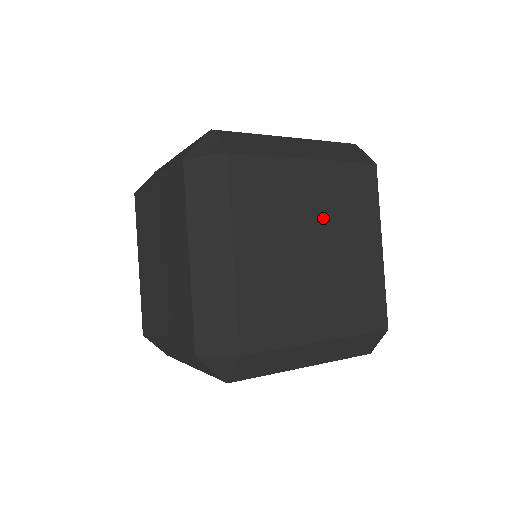
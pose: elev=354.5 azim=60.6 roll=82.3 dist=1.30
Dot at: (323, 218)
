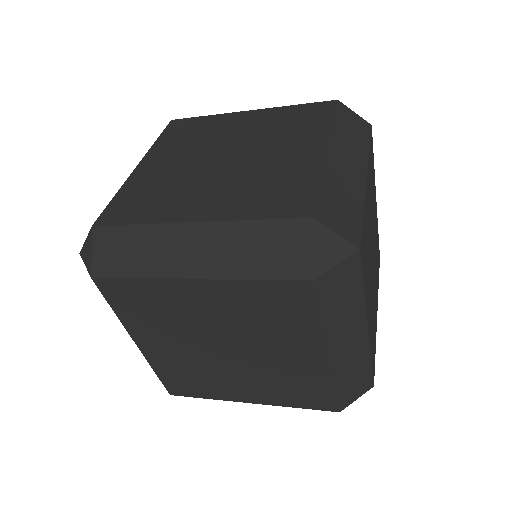
Dot at: (247, 138)
